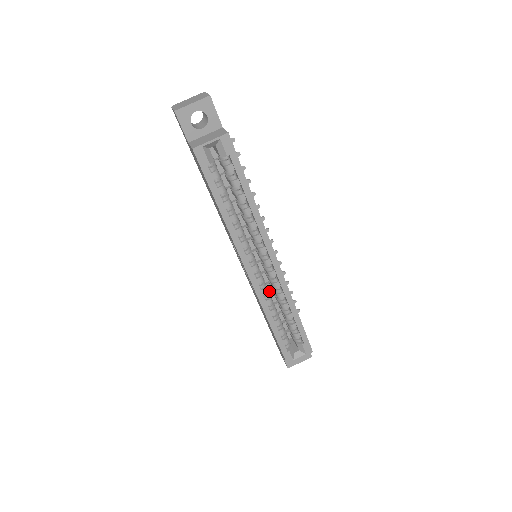
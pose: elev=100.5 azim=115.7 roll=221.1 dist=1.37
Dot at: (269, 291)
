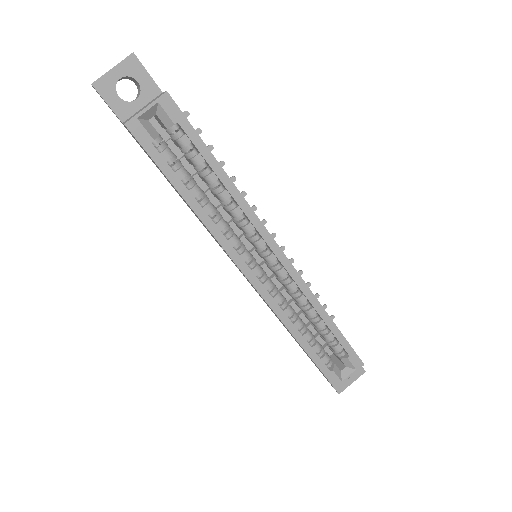
Dot at: (287, 299)
